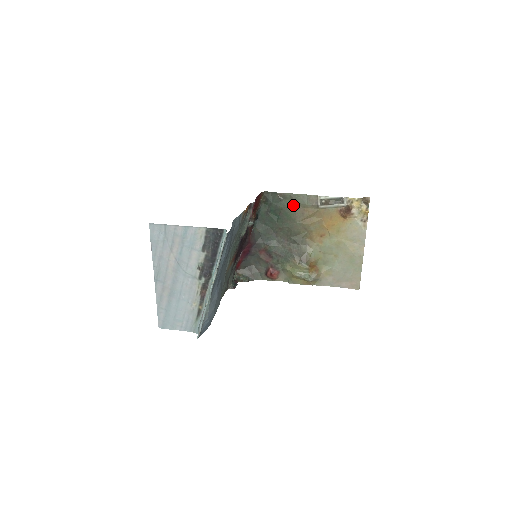
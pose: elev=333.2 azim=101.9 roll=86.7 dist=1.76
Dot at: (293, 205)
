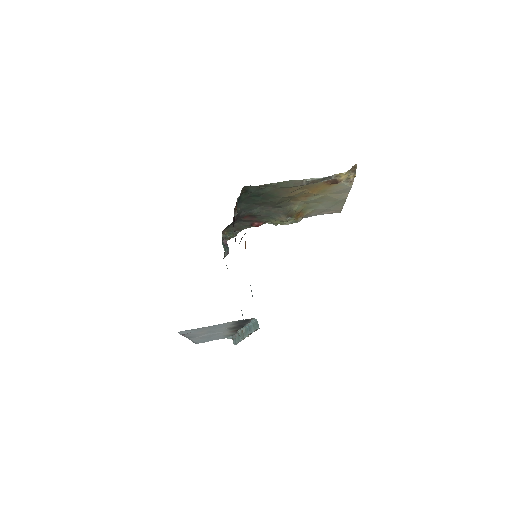
Dot at: (276, 189)
